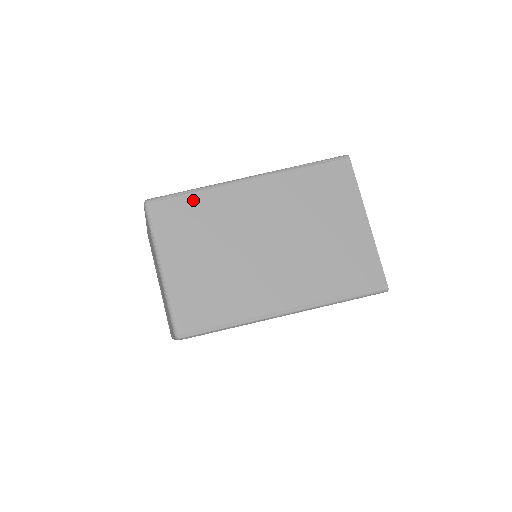
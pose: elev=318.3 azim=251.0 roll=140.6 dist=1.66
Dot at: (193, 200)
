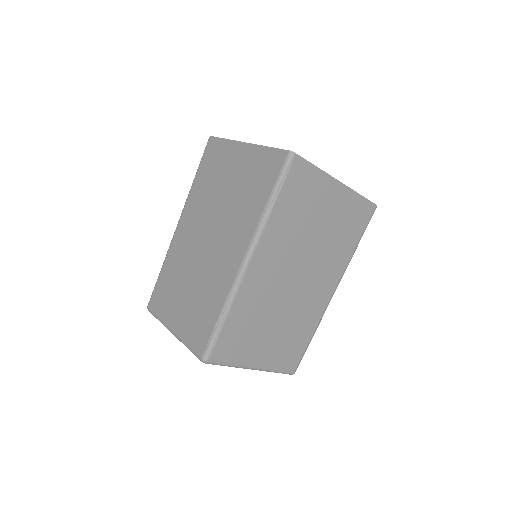
Dot at: (230, 323)
